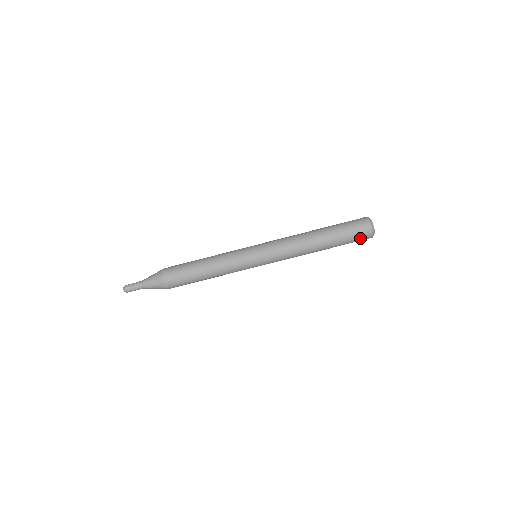
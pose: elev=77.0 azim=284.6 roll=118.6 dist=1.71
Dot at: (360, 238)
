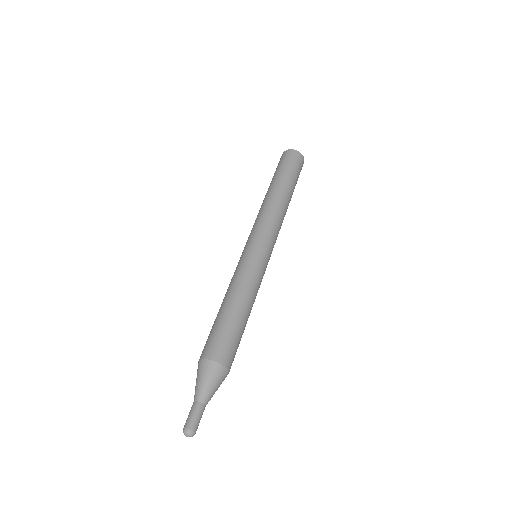
Dot at: (286, 159)
